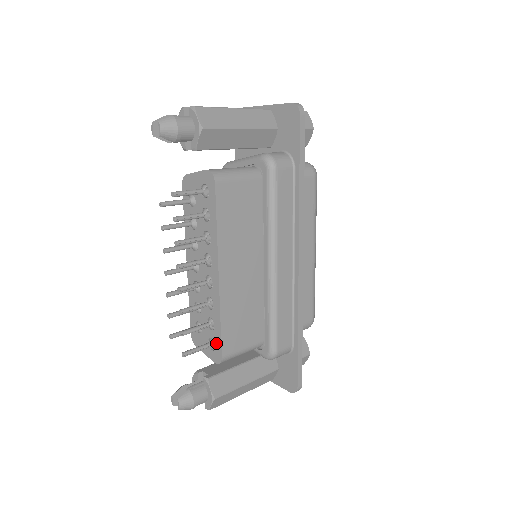
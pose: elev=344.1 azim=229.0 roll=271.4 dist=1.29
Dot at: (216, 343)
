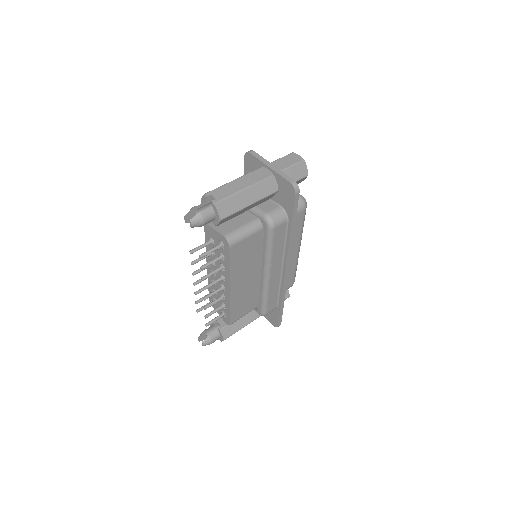
Dot at: (227, 316)
